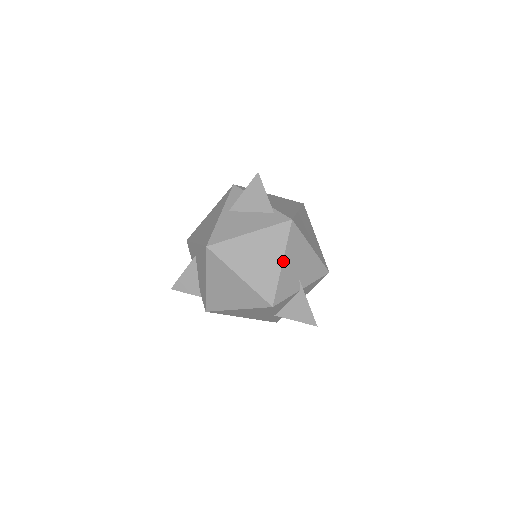
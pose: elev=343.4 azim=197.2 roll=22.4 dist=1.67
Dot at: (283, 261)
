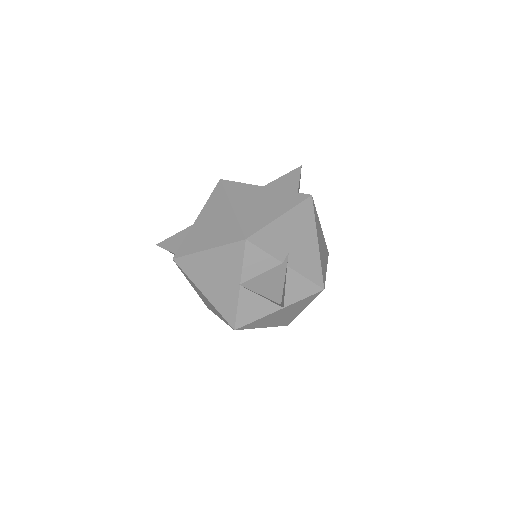
Dot at: (283, 215)
